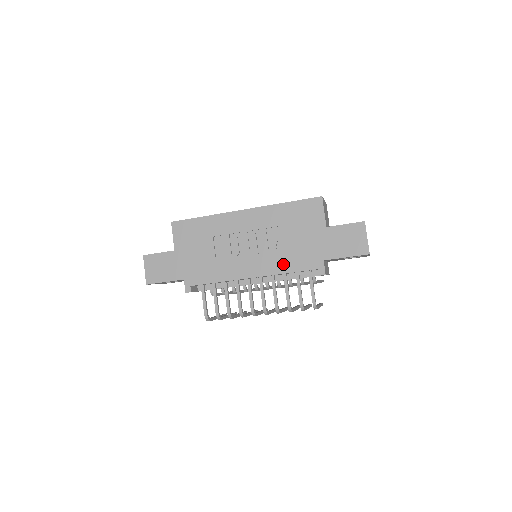
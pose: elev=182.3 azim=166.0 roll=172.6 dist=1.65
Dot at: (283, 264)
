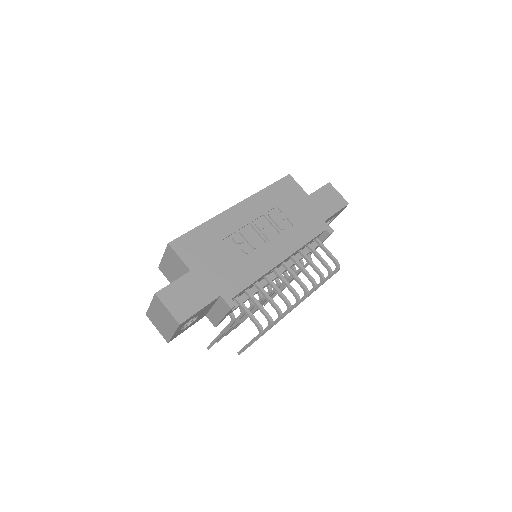
Dot at: (299, 237)
